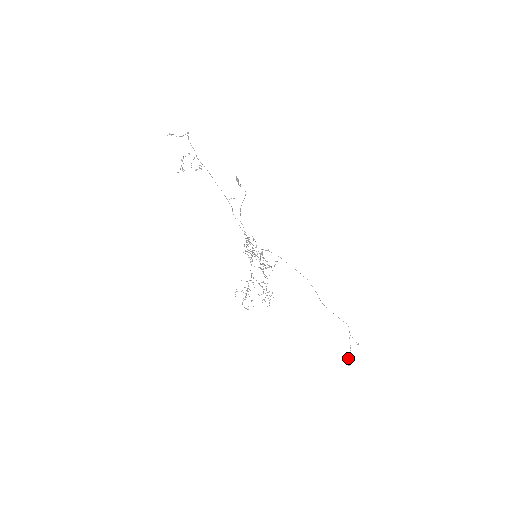
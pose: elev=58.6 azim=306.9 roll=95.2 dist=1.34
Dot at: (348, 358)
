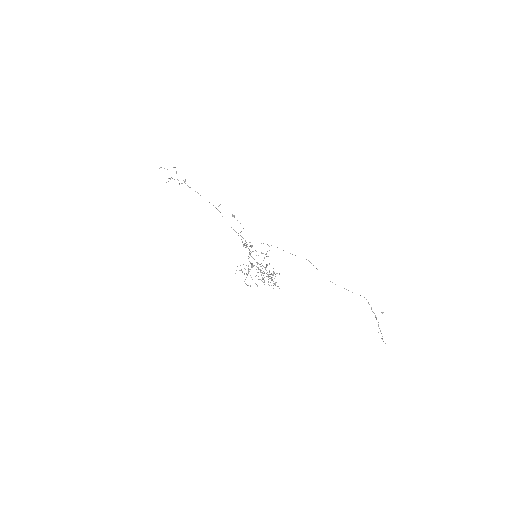
Dot at: occluded
